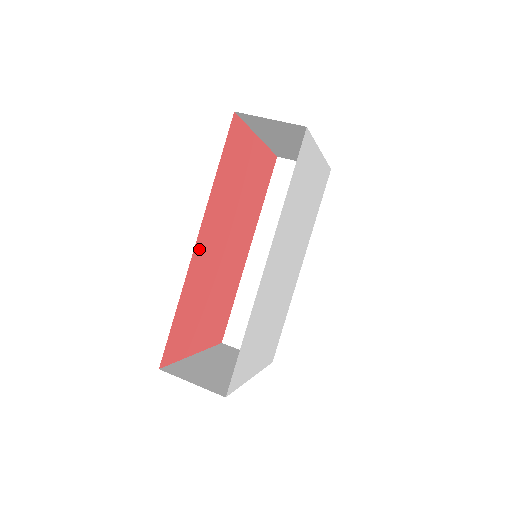
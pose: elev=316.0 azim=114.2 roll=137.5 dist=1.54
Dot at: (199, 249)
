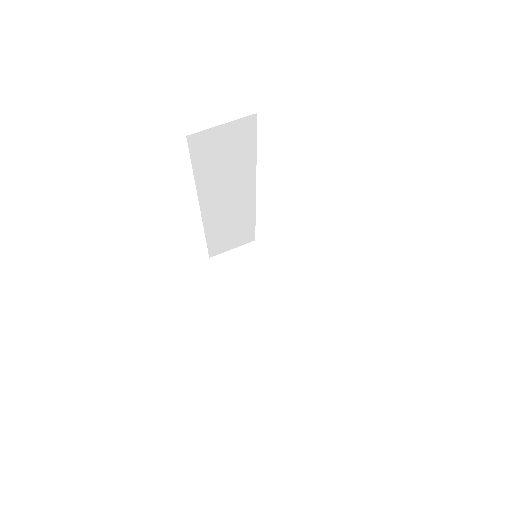
Dot at: occluded
